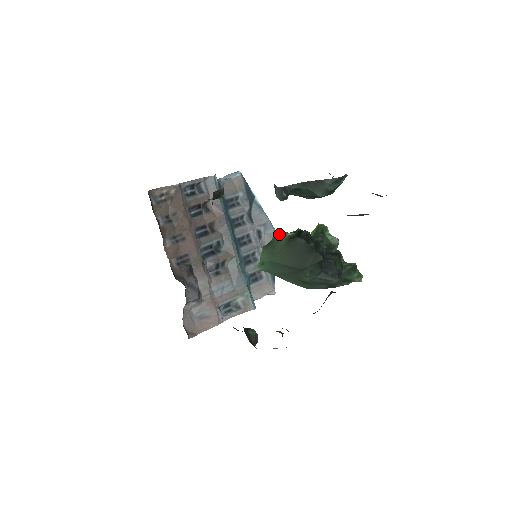
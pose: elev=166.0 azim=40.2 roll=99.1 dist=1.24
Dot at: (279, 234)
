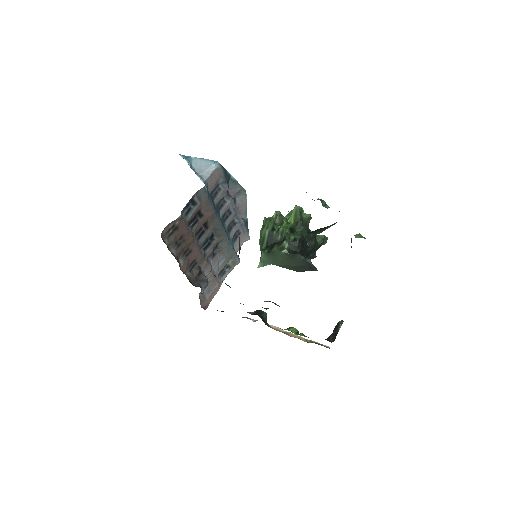
Dot at: (279, 248)
